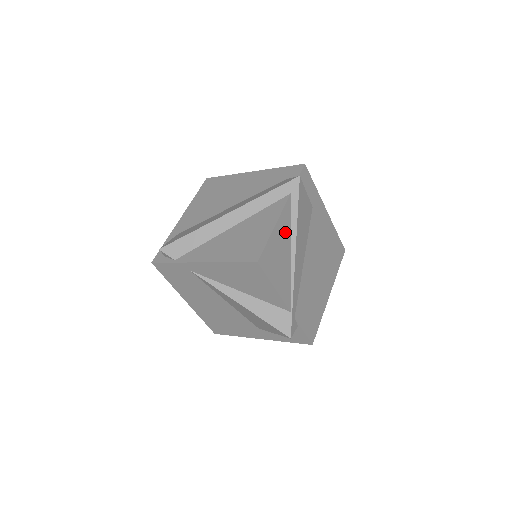
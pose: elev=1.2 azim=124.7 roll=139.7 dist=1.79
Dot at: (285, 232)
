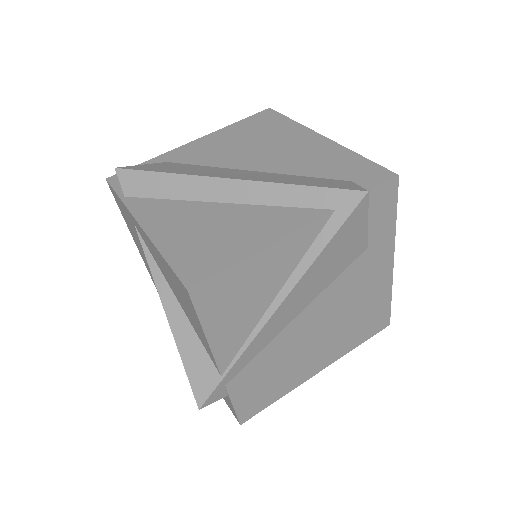
Dot at: (283, 264)
